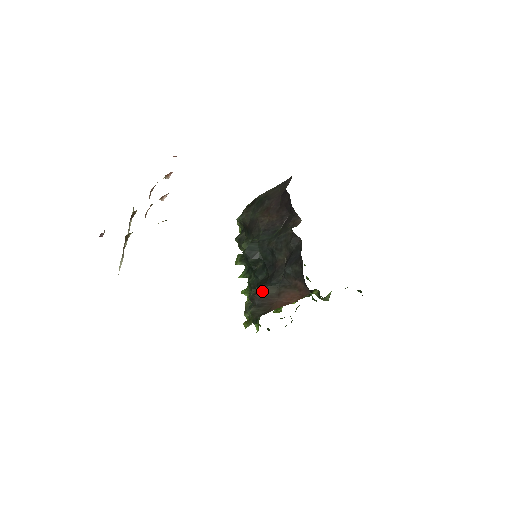
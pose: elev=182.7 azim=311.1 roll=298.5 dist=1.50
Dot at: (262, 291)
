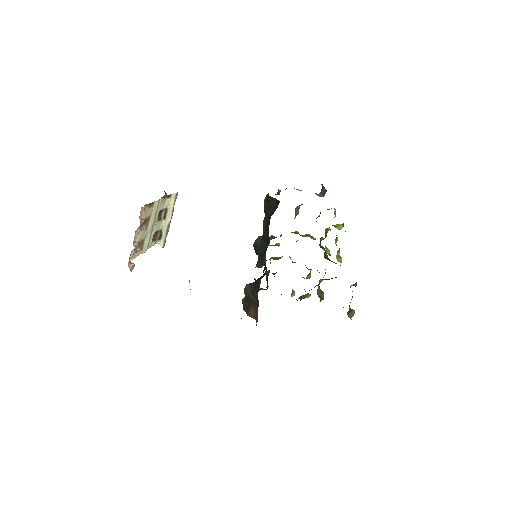
Dot at: (248, 292)
